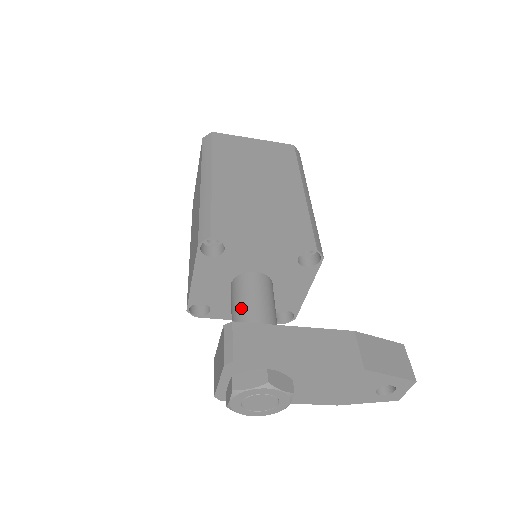
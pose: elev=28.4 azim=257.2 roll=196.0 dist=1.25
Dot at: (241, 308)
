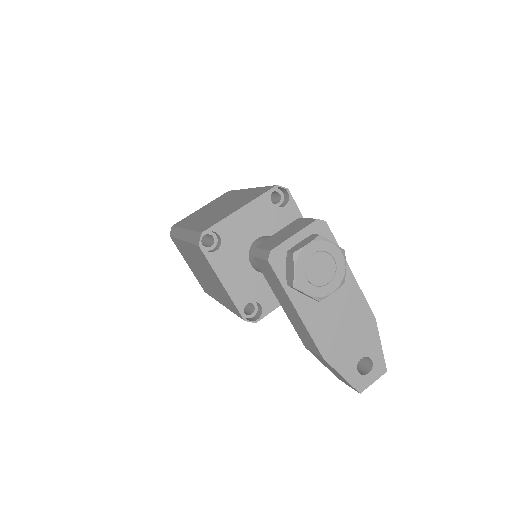
Dot at: occluded
